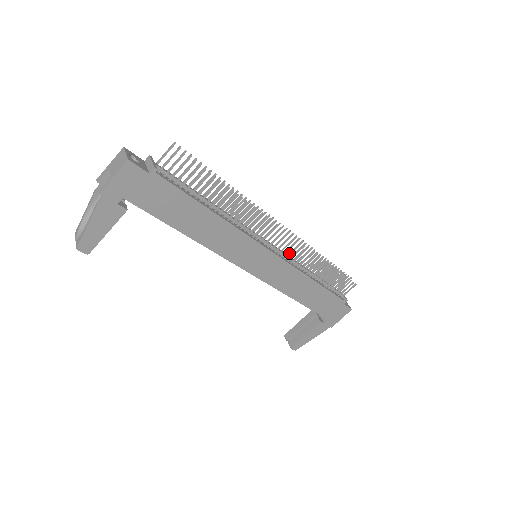
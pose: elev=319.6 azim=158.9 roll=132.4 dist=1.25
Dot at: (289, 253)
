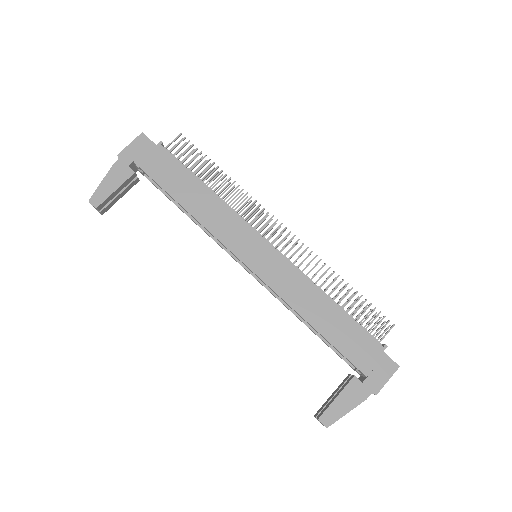
Dot at: (291, 255)
